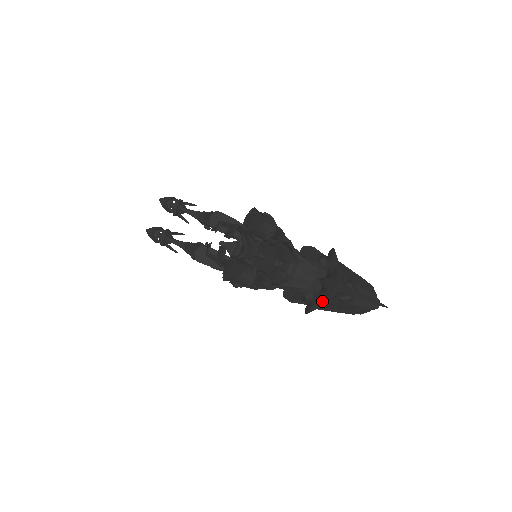
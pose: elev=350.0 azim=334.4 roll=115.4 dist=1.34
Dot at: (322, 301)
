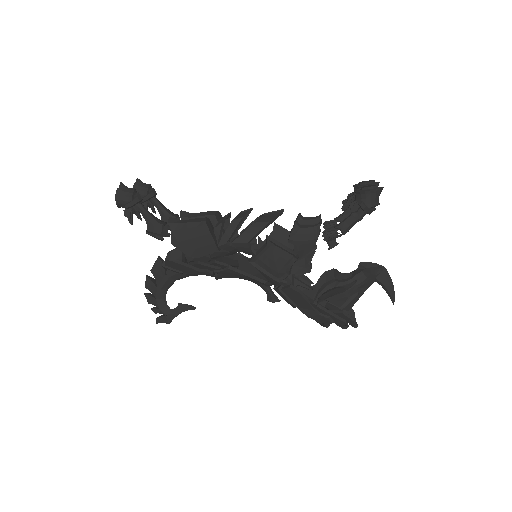
Dot at: (349, 286)
